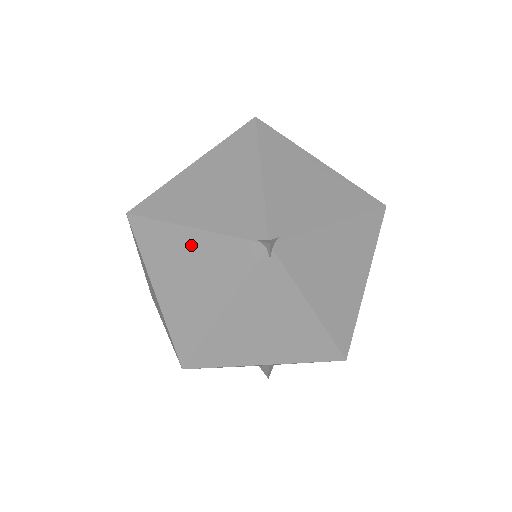
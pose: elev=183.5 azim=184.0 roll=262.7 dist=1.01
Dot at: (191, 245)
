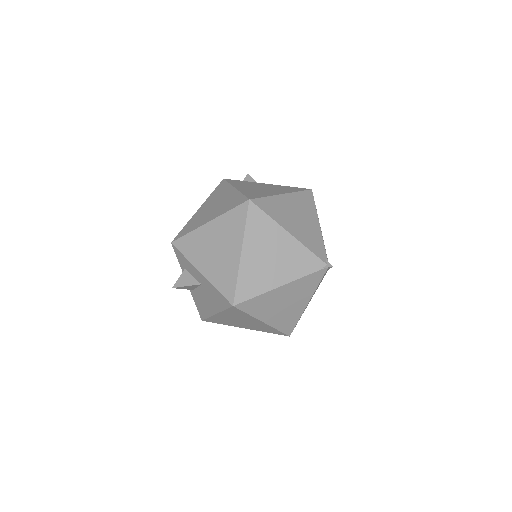
Dot at: (284, 292)
